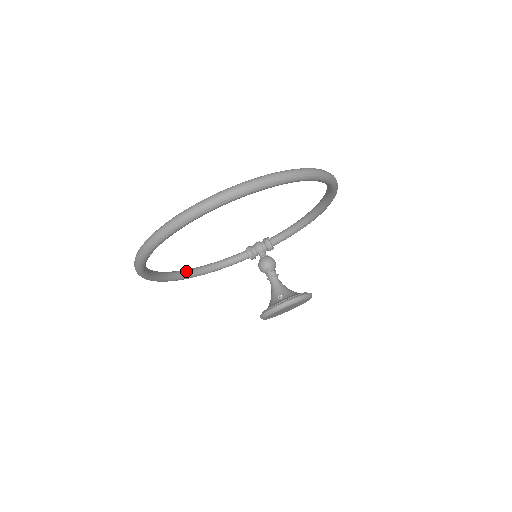
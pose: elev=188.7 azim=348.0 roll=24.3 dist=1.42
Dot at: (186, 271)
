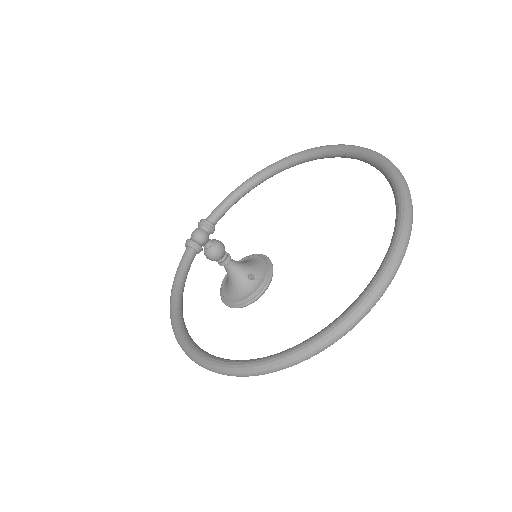
Dot at: (181, 320)
